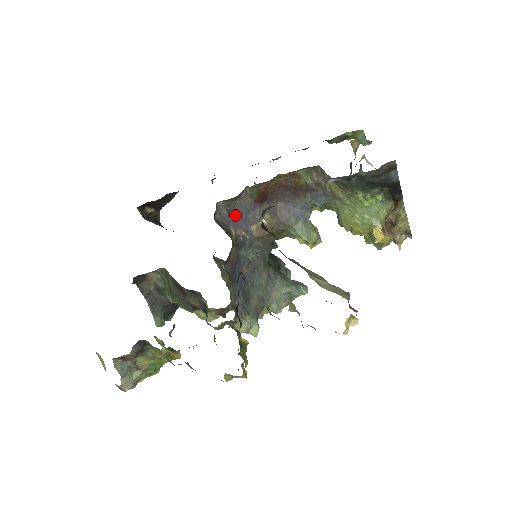
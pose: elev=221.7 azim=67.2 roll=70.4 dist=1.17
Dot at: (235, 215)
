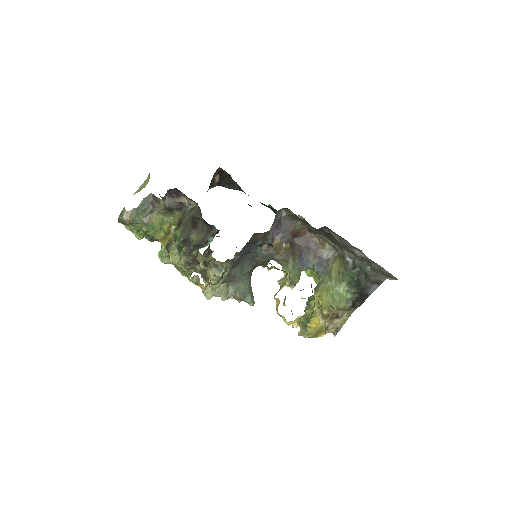
Dot at: (279, 224)
